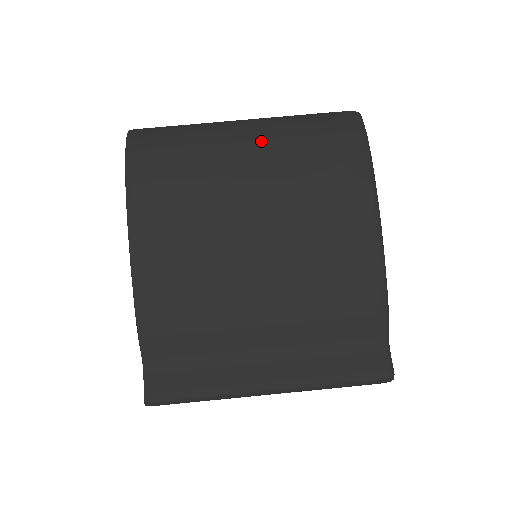
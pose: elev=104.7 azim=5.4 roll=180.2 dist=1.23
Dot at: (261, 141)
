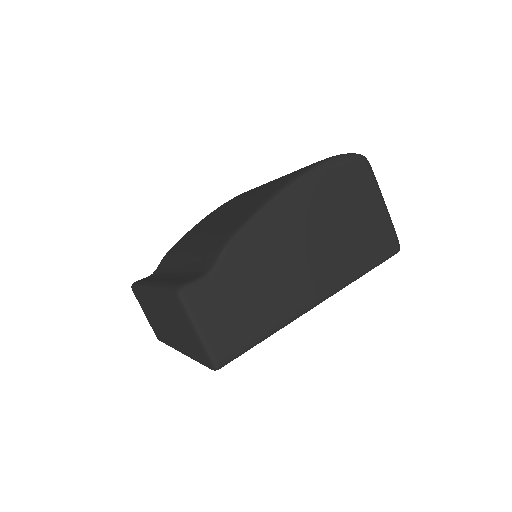
Dot at: occluded
